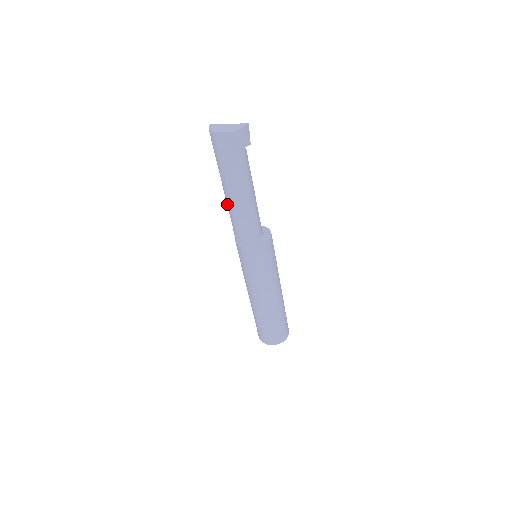
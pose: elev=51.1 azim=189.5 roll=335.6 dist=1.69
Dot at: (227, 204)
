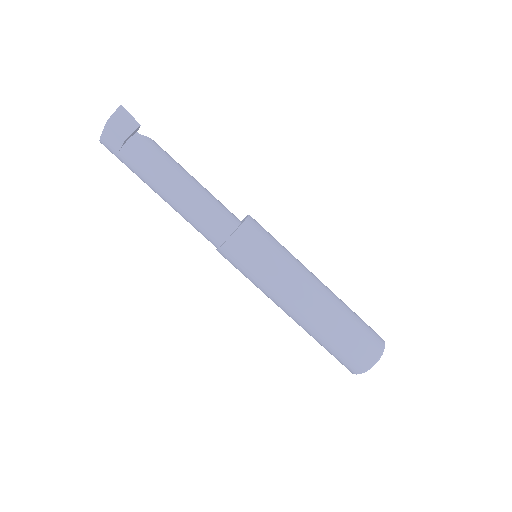
Dot at: occluded
